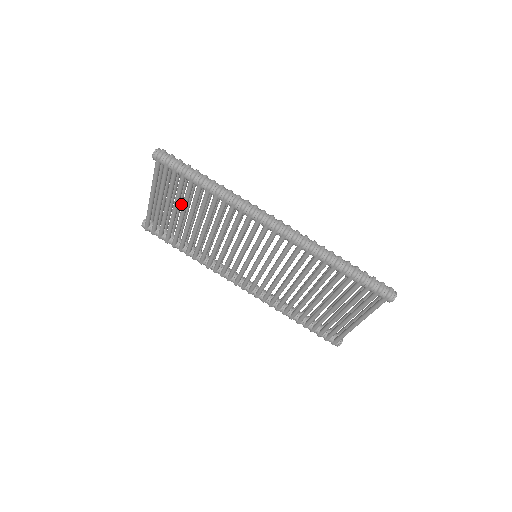
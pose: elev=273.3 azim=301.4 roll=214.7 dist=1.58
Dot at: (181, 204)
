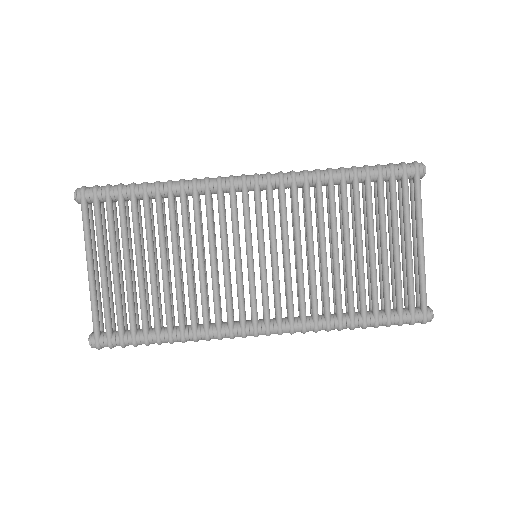
Dot at: (132, 260)
